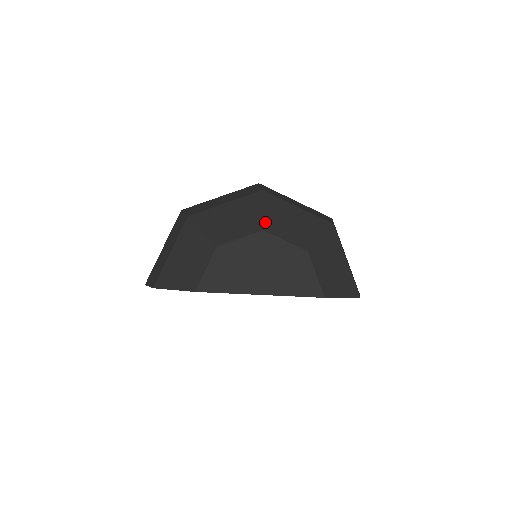
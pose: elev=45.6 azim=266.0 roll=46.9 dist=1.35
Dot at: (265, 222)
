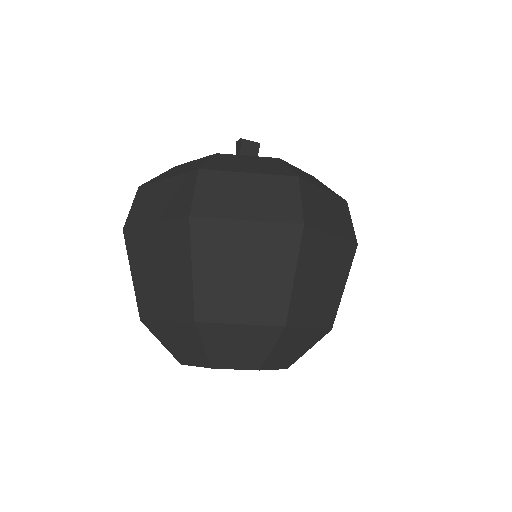
Dot at: (266, 362)
